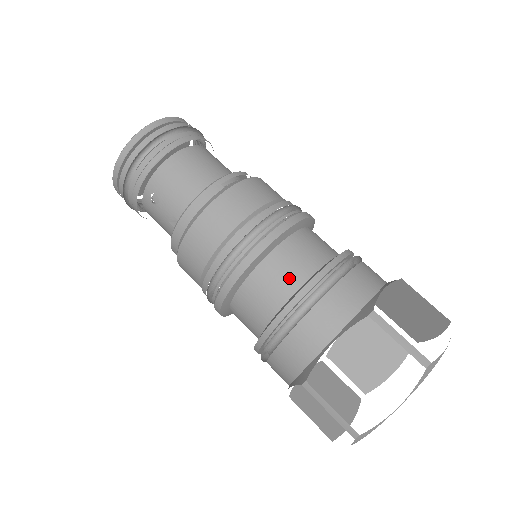
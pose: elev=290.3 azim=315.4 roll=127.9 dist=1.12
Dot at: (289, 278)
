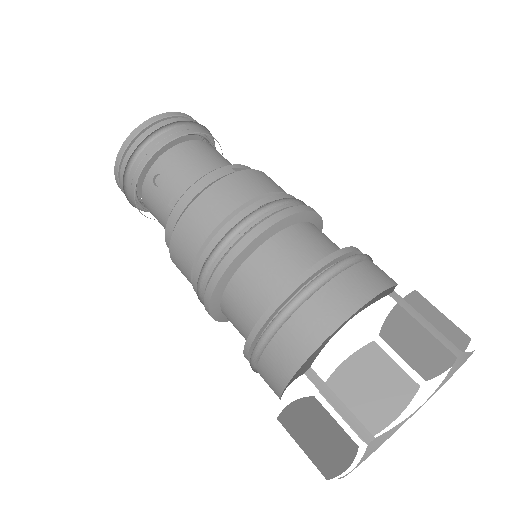
Dot at: (298, 258)
